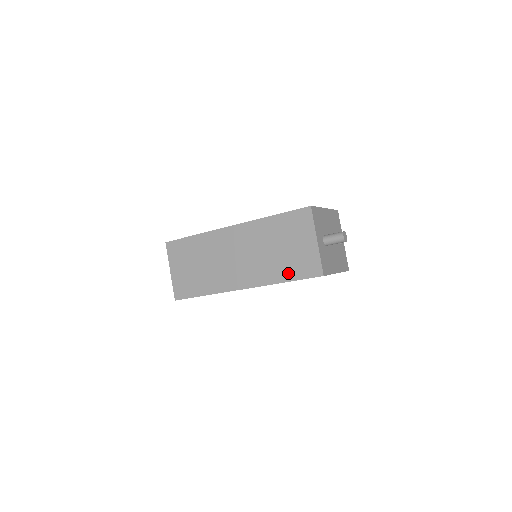
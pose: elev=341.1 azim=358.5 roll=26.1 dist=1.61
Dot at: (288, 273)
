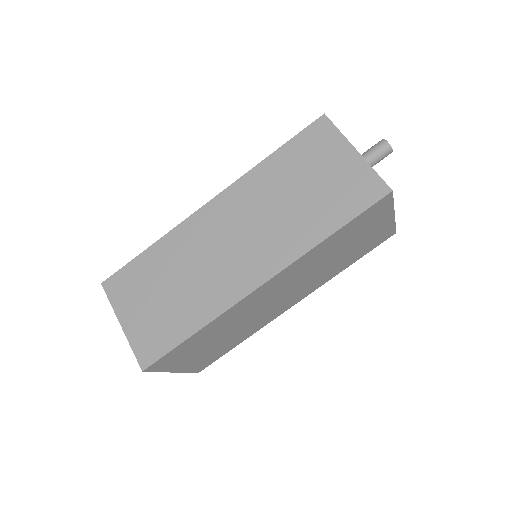
Dot at: (332, 217)
